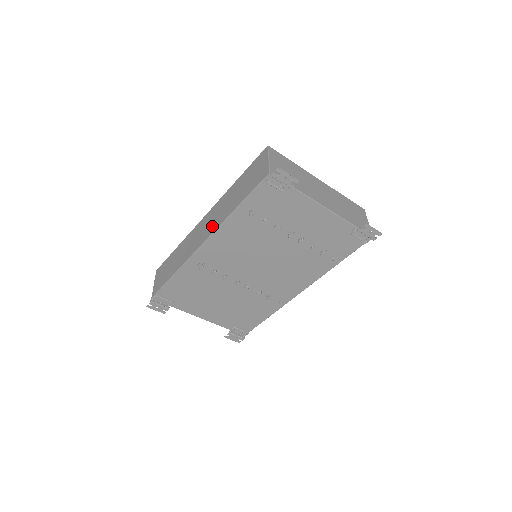
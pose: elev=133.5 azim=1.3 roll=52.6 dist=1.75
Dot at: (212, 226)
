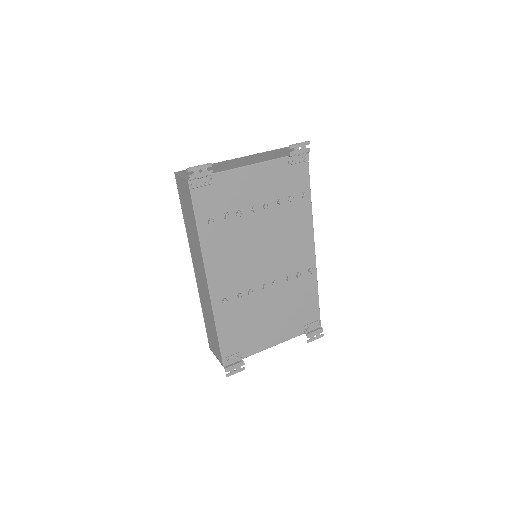
Dot at: (200, 263)
